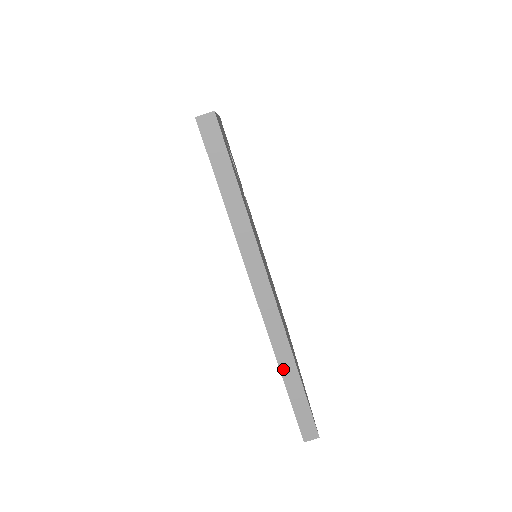
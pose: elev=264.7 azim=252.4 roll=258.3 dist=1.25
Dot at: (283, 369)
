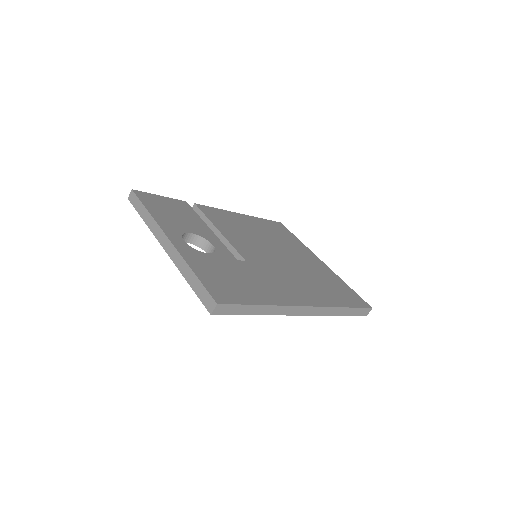
Dot at: (337, 314)
